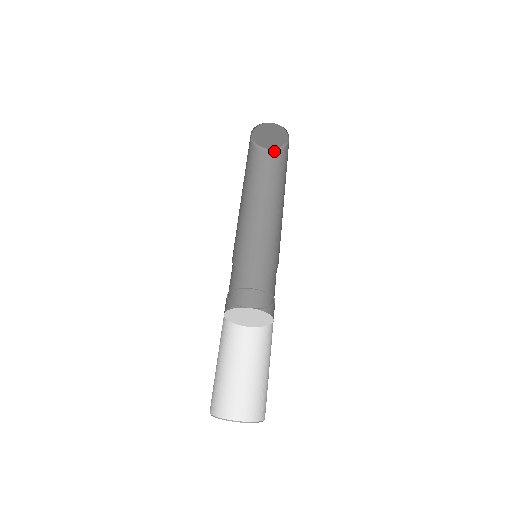
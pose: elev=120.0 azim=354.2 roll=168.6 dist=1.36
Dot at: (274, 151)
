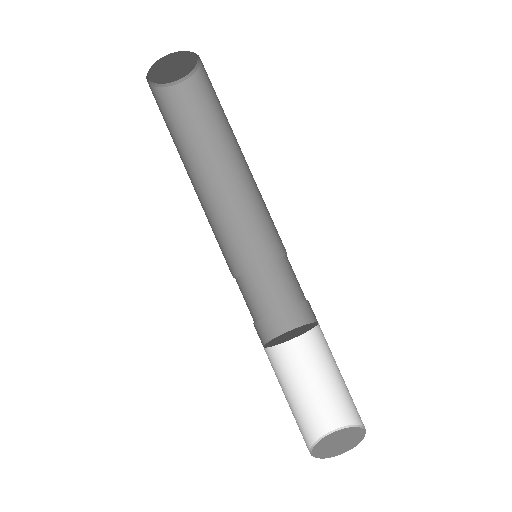
Dot at: (192, 75)
